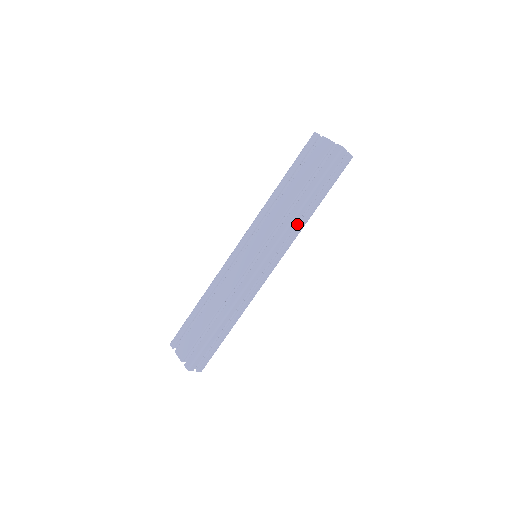
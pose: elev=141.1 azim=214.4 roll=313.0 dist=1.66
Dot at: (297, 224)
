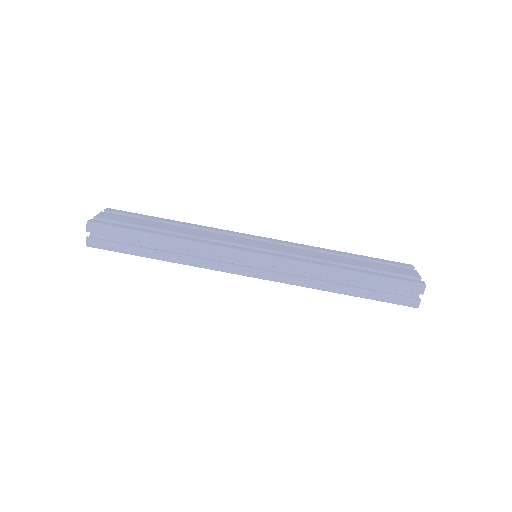
Dot at: (316, 280)
